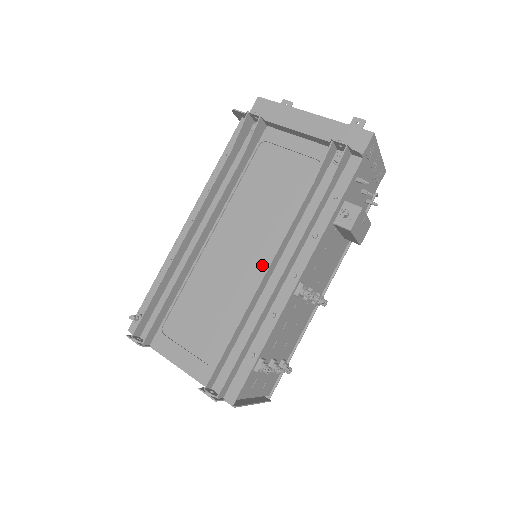
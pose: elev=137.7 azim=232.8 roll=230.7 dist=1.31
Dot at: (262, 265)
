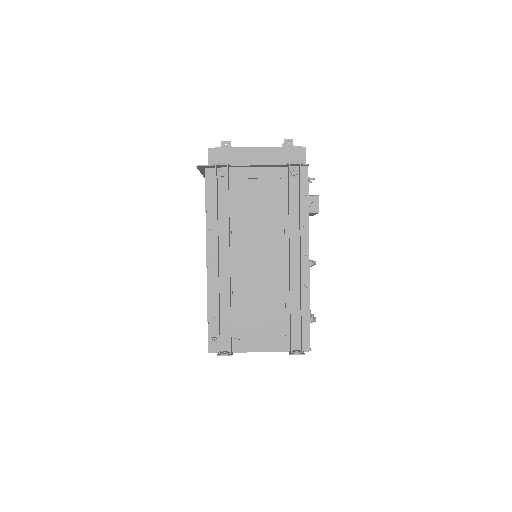
Dot at: (280, 261)
